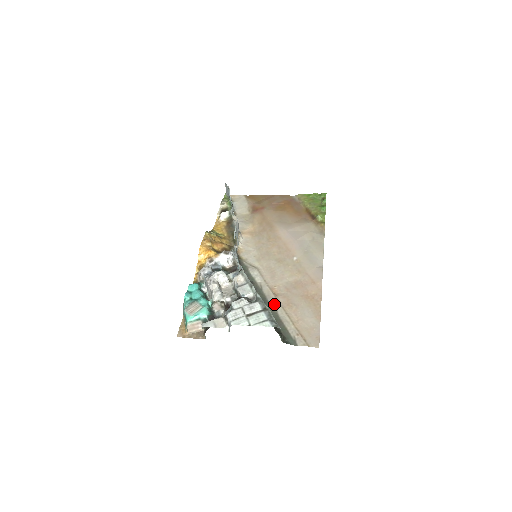
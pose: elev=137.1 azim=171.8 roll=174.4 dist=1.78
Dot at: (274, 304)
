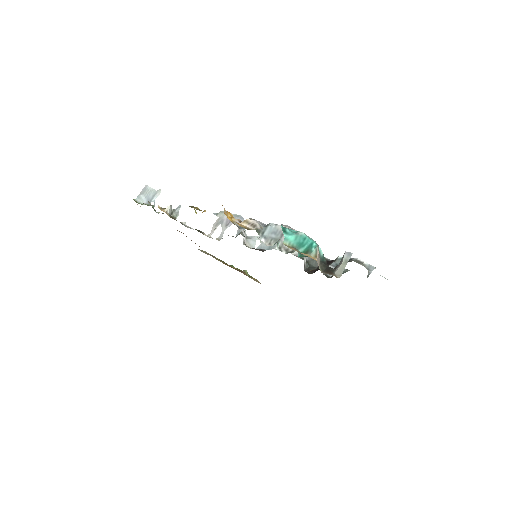
Dot at: occluded
